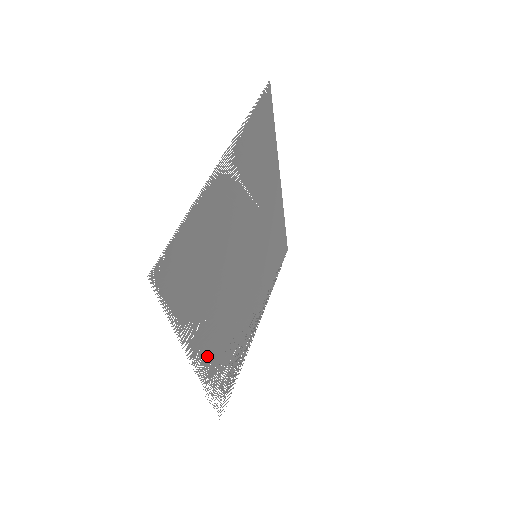
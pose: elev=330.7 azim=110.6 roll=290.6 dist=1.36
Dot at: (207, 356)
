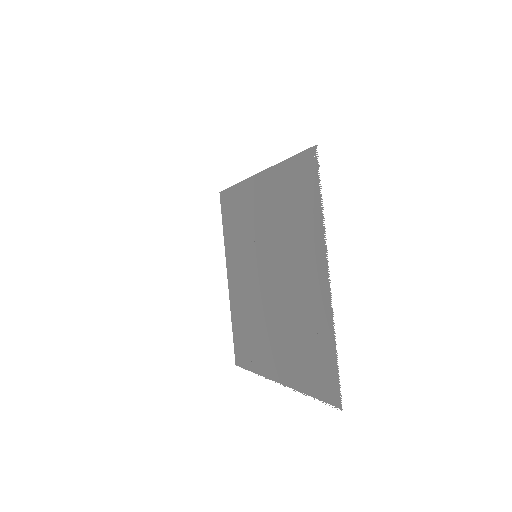
Dot at: (268, 361)
